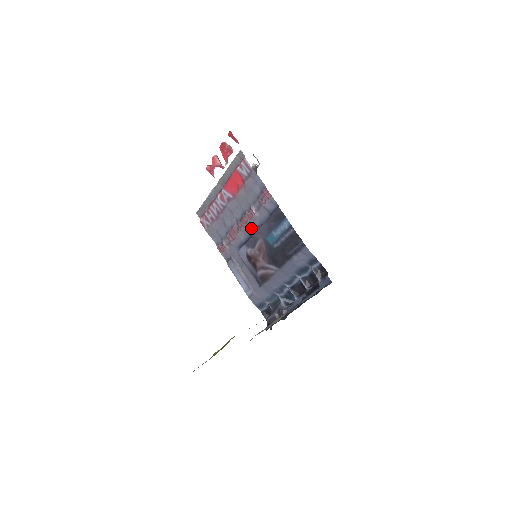
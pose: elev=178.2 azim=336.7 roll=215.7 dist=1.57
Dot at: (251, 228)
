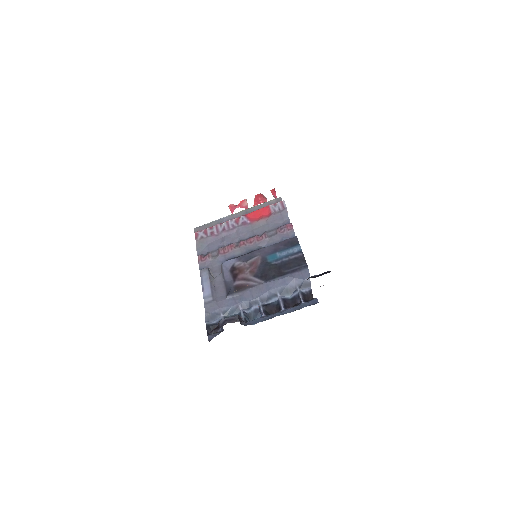
Dot at: (253, 247)
